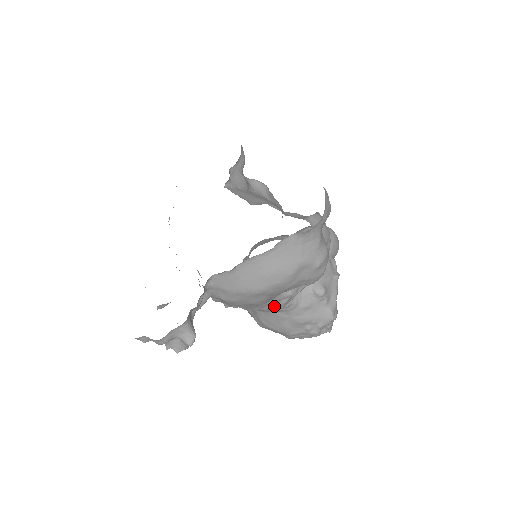
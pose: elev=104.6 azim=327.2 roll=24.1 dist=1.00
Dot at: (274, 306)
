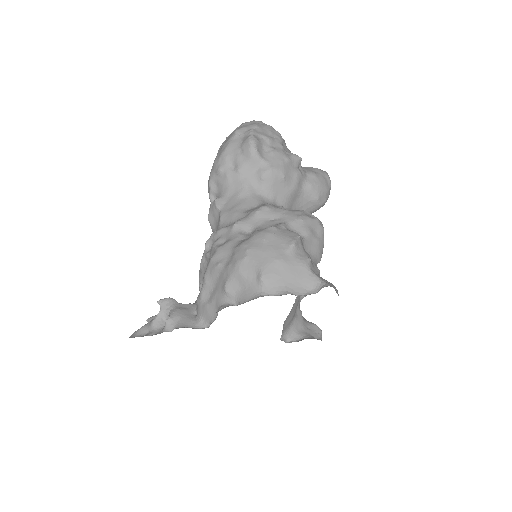
Dot at: occluded
